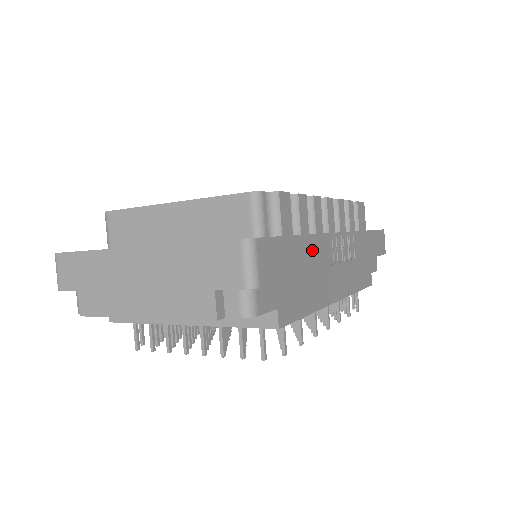
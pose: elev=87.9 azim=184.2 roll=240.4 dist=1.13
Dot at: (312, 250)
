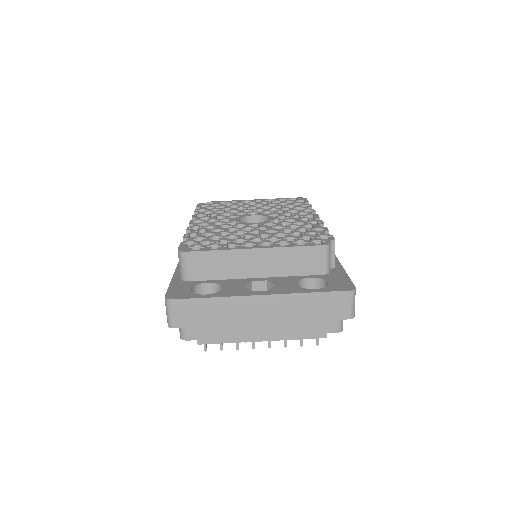
Dot at: occluded
